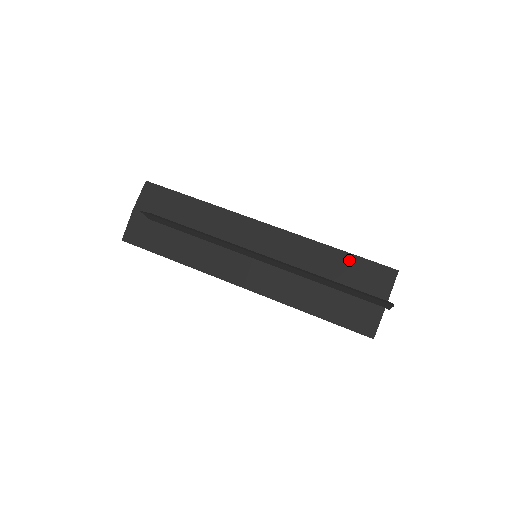
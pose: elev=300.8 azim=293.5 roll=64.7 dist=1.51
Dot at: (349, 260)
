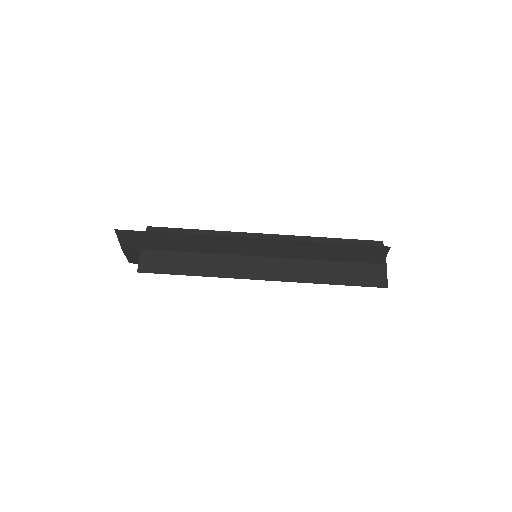
Dot at: (343, 248)
